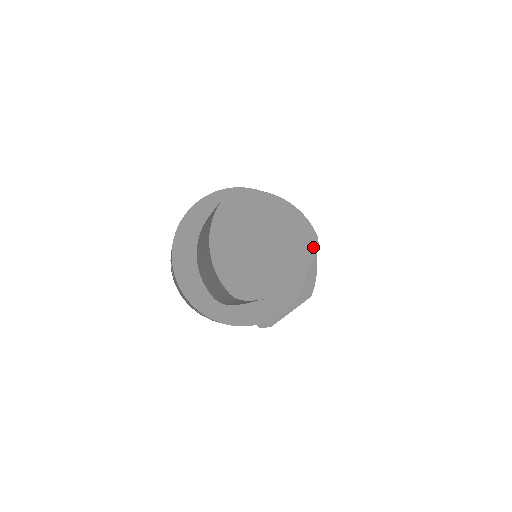
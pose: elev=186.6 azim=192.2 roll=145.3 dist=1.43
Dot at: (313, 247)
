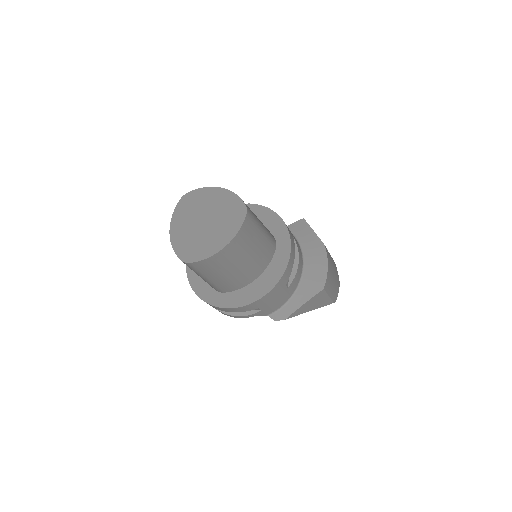
Dot at: (243, 215)
